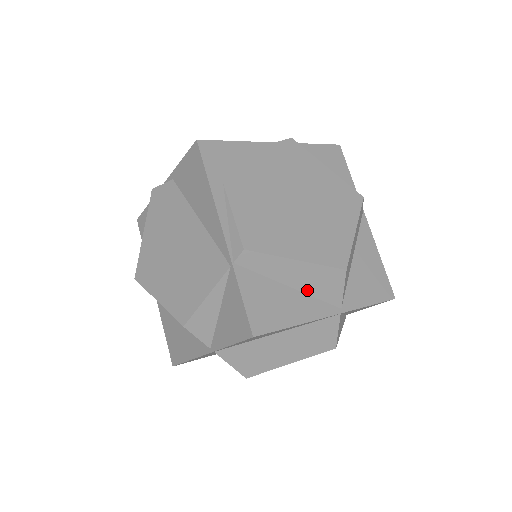
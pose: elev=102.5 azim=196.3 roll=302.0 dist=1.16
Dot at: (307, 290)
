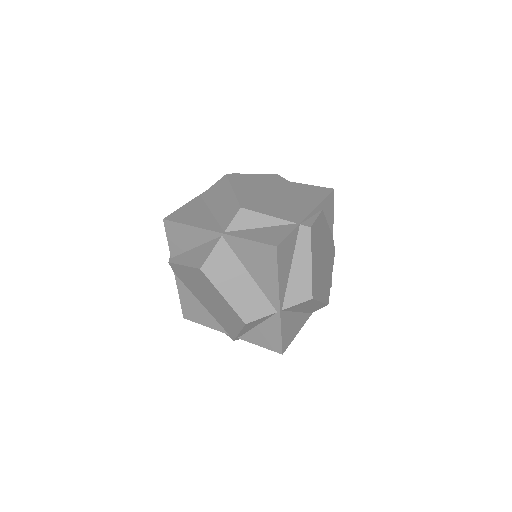
Dot at: (291, 280)
